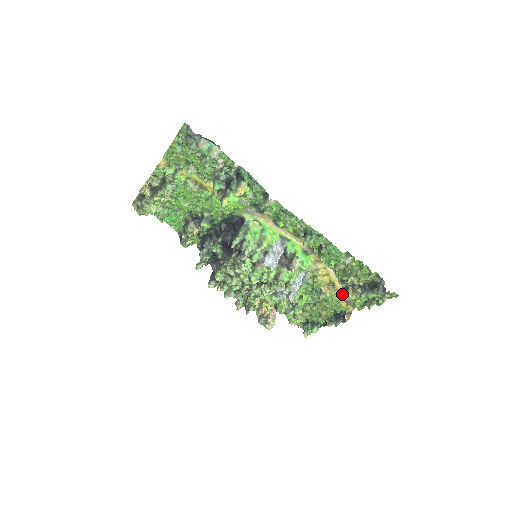
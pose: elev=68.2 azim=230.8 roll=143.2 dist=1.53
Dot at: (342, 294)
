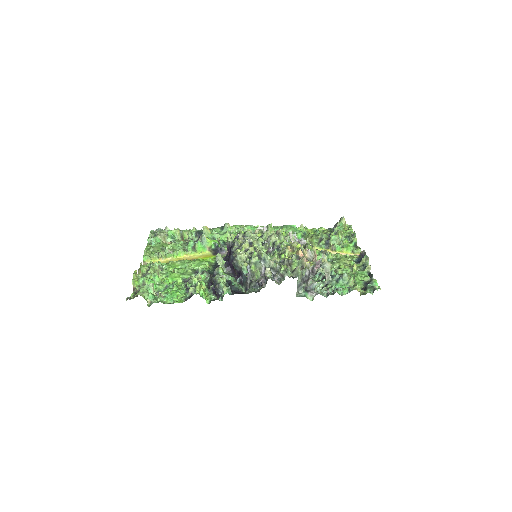
Dot at: (334, 245)
